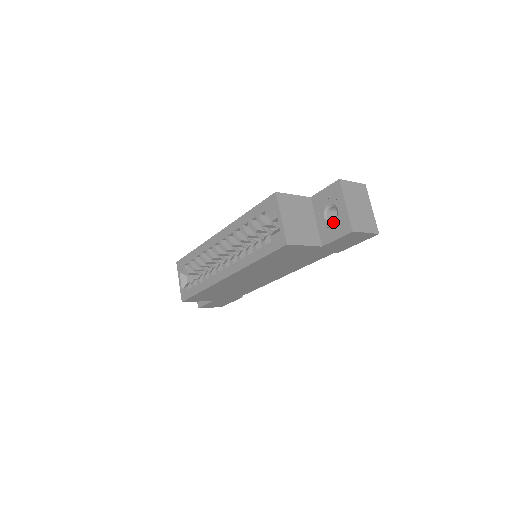
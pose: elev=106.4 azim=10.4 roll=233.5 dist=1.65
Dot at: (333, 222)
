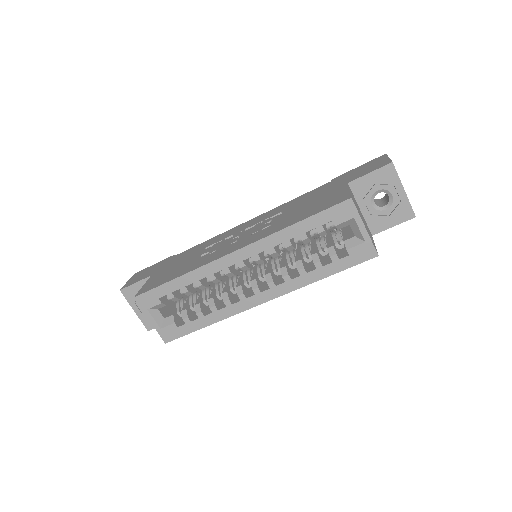
Dot at: (387, 209)
